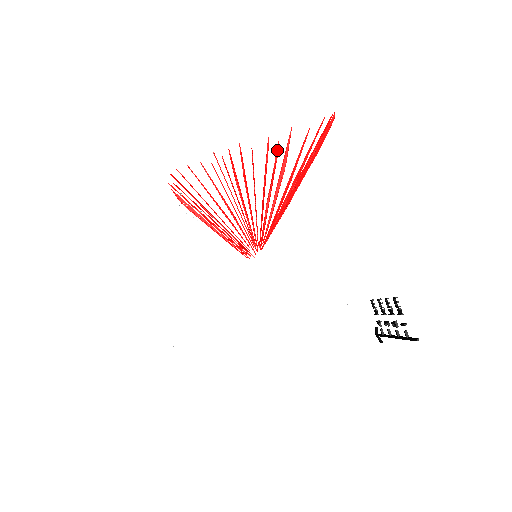
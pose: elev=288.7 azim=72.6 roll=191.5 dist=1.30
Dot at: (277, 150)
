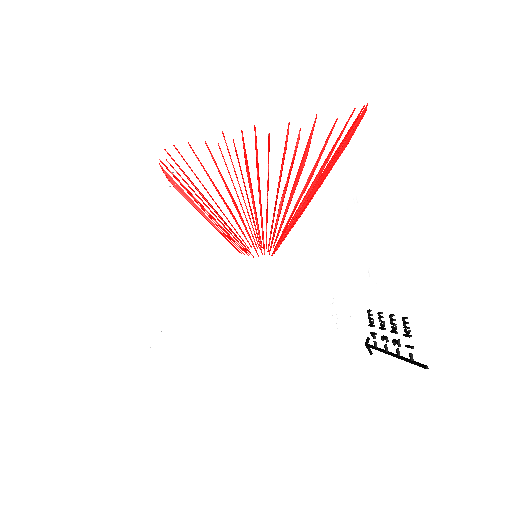
Dot at: (298, 139)
